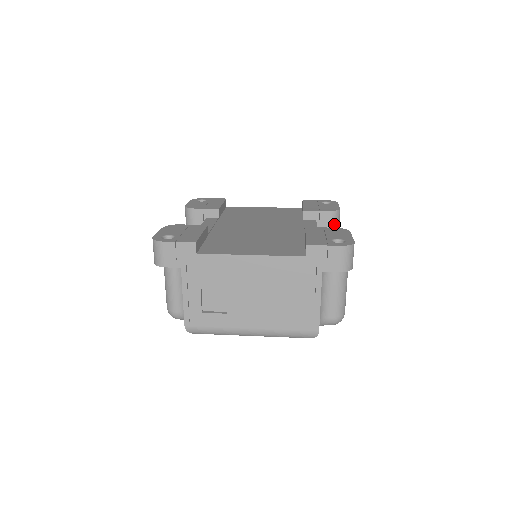
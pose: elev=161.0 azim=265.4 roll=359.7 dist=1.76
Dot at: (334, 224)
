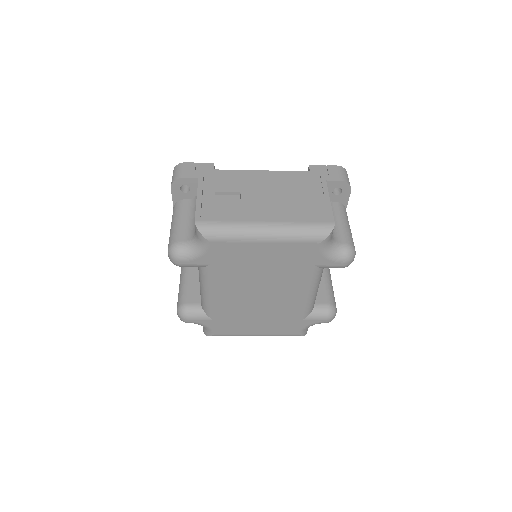
Dot at: occluded
